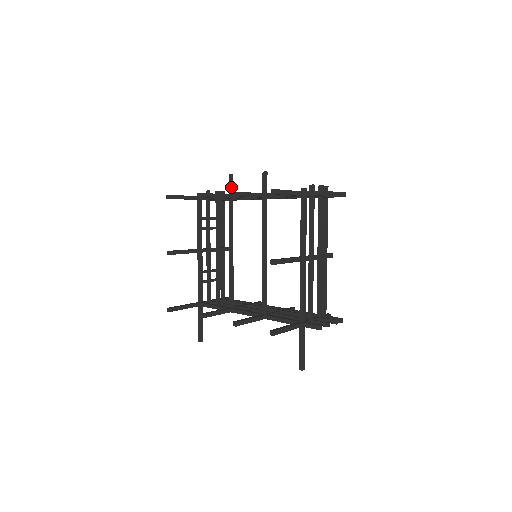
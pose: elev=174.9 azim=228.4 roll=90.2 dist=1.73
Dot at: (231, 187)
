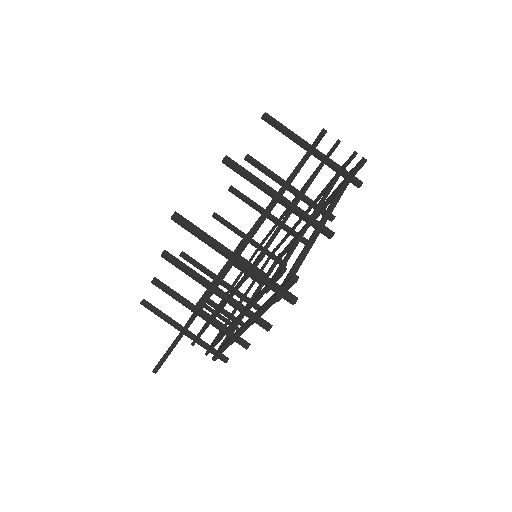
Dot at: occluded
